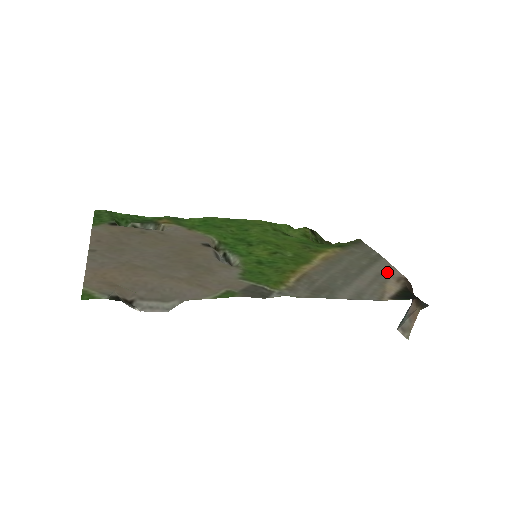
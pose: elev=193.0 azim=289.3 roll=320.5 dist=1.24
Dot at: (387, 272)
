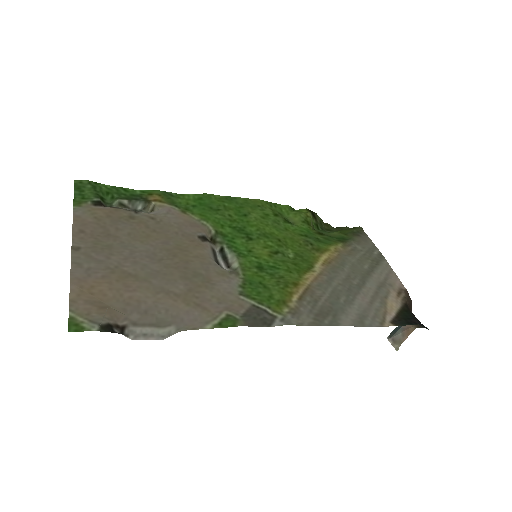
Dot at: (388, 281)
